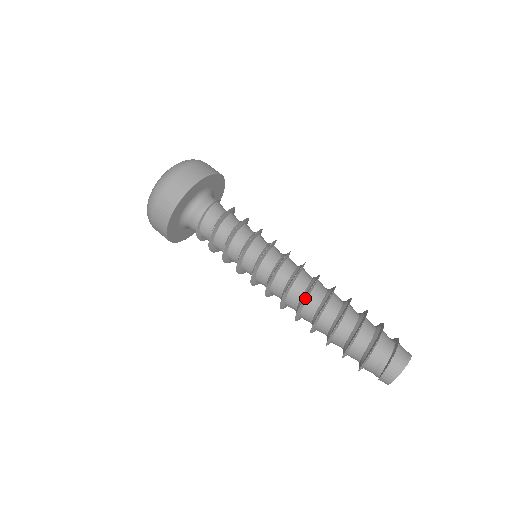
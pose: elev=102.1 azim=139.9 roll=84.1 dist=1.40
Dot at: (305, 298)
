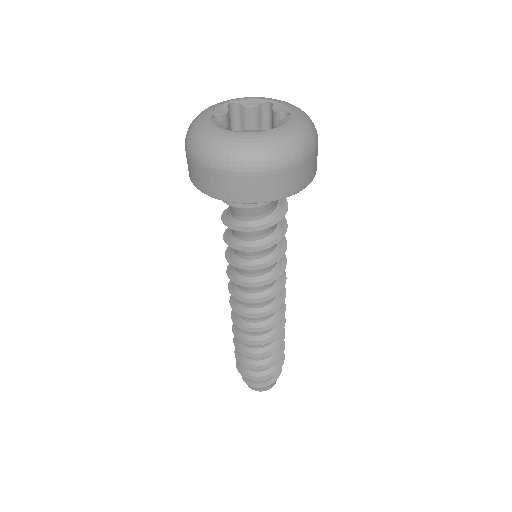
Dot at: (252, 331)
